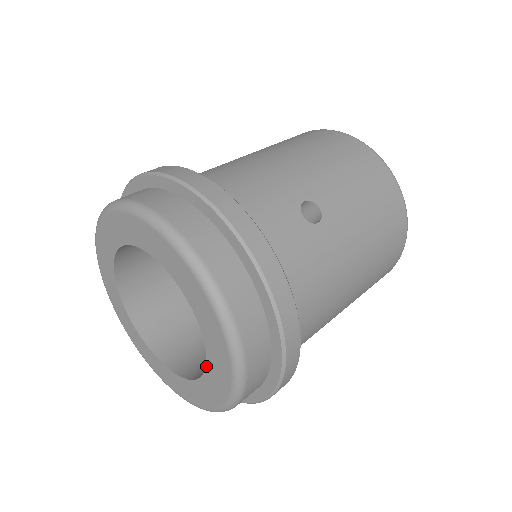
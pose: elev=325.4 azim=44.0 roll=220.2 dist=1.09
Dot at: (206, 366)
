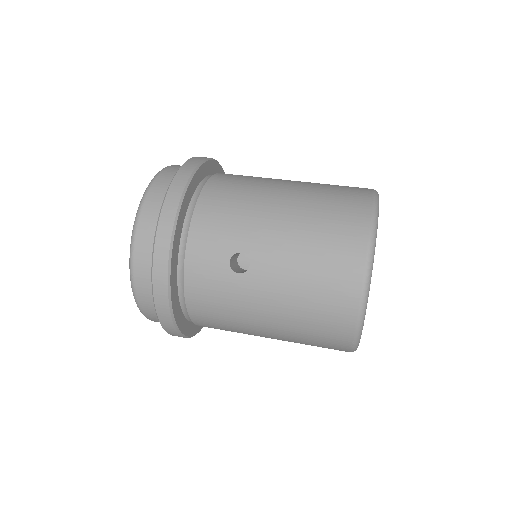
Dot at: occluded
